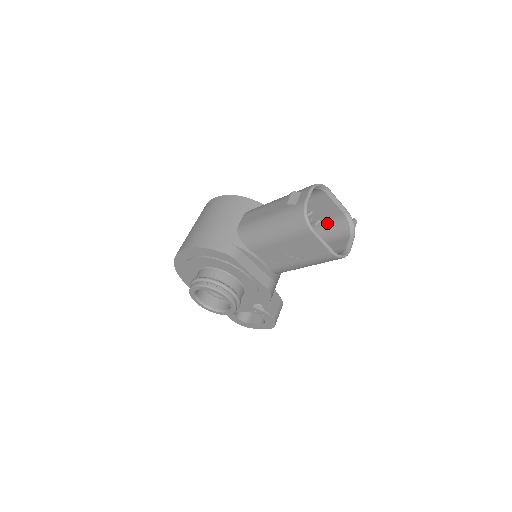
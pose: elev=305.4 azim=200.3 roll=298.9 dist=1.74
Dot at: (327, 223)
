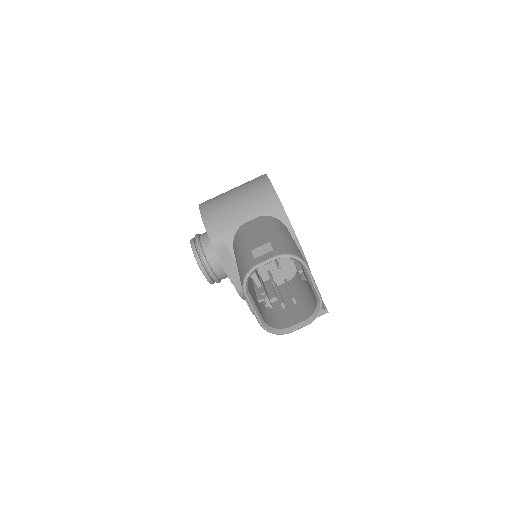
Dot at: (310, 287)
